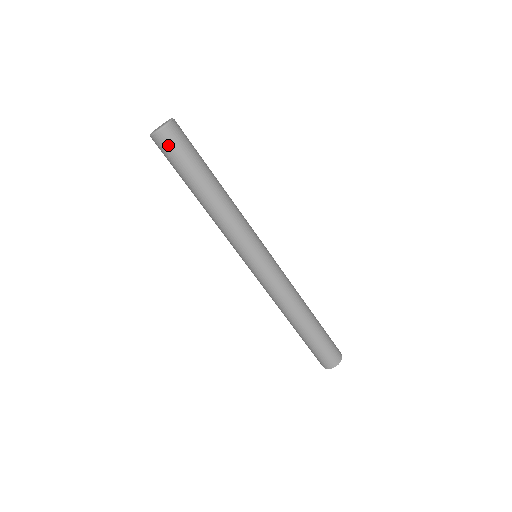
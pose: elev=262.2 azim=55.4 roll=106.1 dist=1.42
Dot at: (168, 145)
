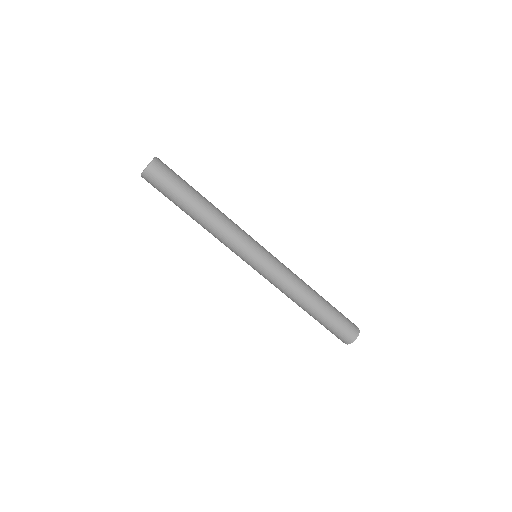
Dot at: (152, 184)
